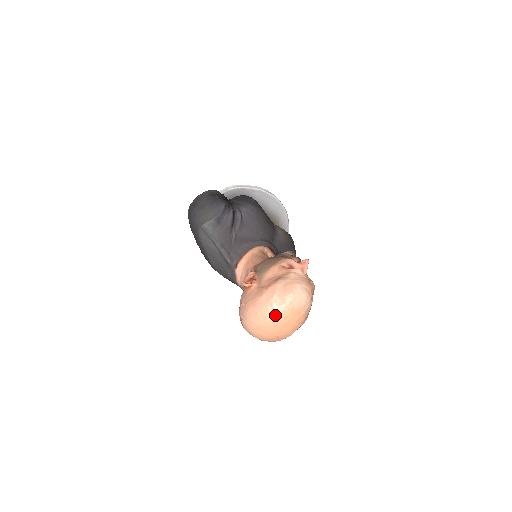
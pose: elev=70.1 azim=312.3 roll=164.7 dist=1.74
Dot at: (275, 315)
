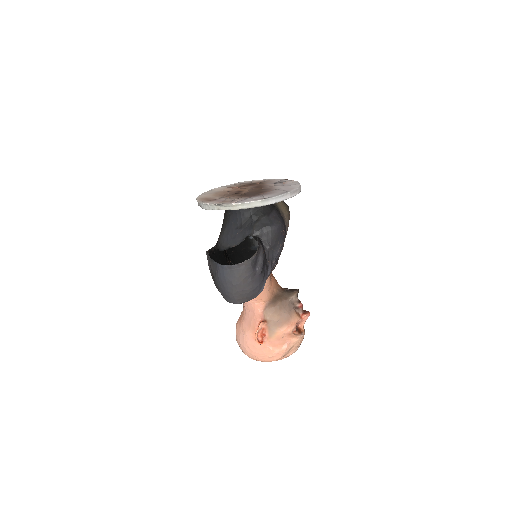
Dot at: occluded
